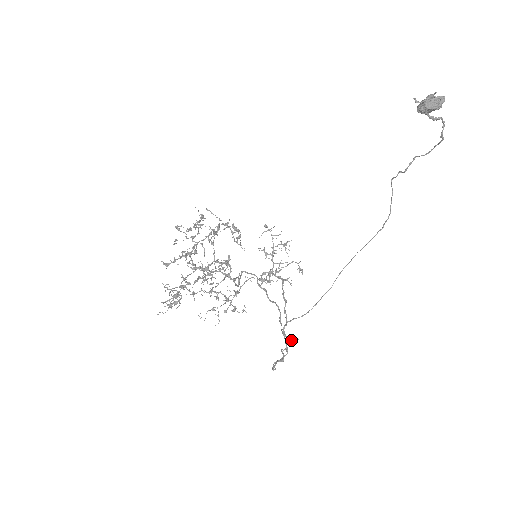
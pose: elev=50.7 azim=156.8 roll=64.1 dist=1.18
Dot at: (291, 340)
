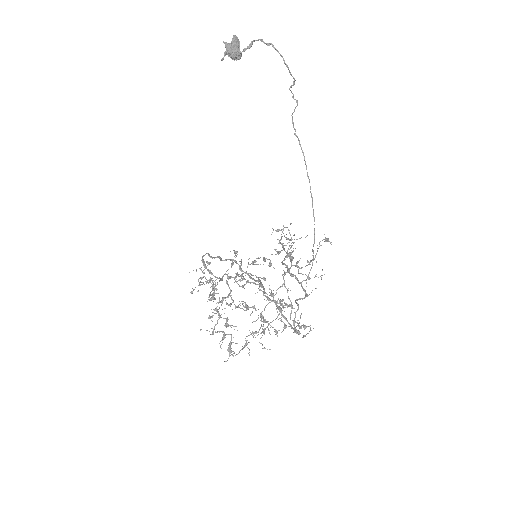
Dot at: (309, 294)
